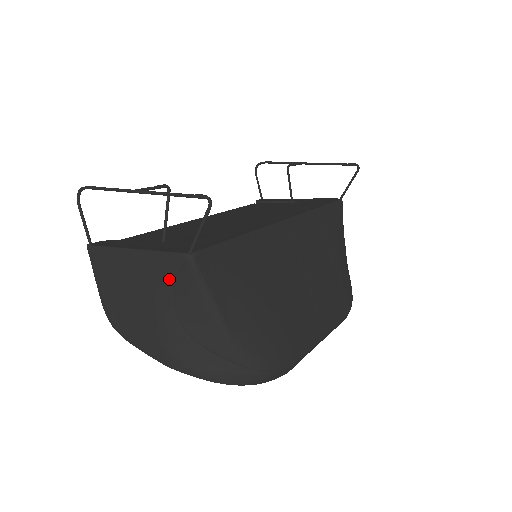
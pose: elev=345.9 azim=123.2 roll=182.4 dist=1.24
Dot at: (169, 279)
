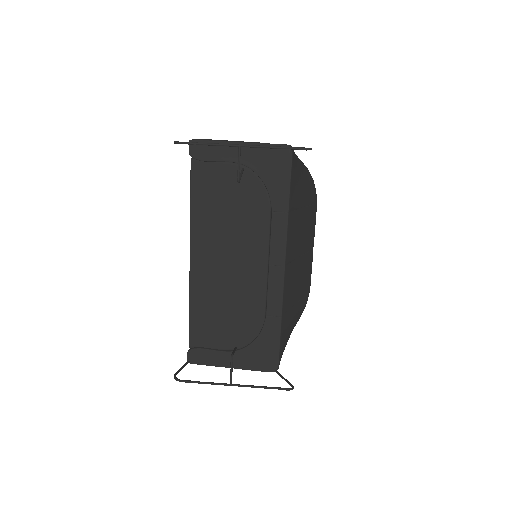
Dot at: occluded
